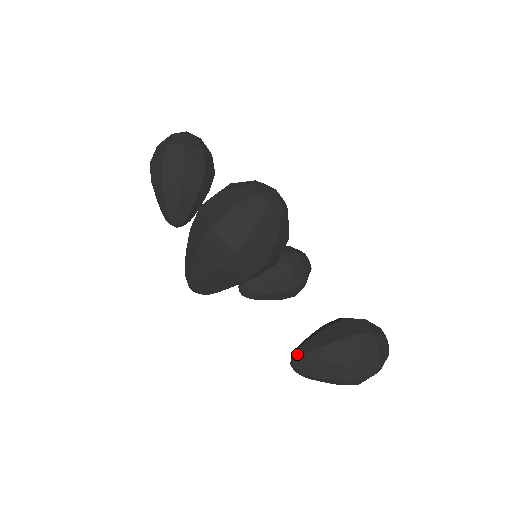
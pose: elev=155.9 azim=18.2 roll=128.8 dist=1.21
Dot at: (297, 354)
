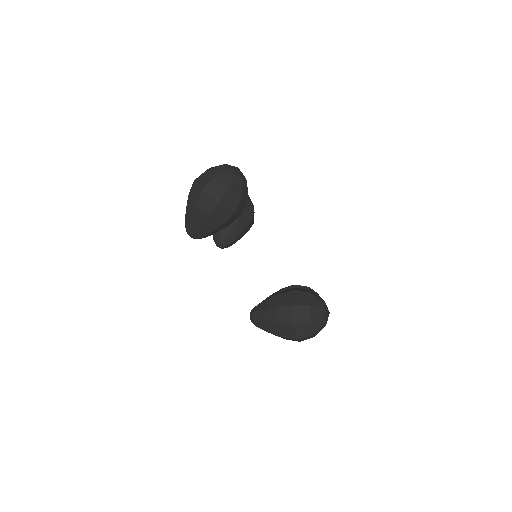
Dot at: (254, 307)
